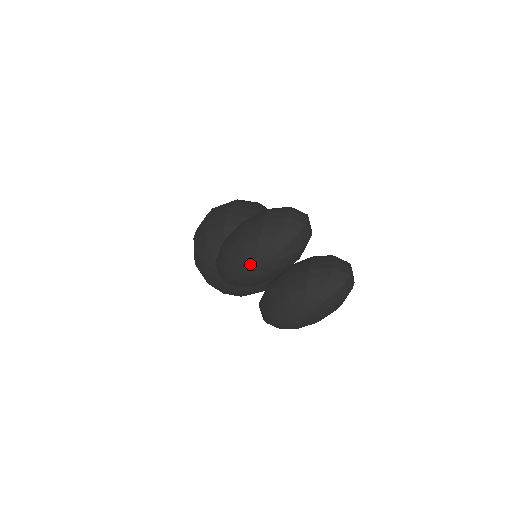
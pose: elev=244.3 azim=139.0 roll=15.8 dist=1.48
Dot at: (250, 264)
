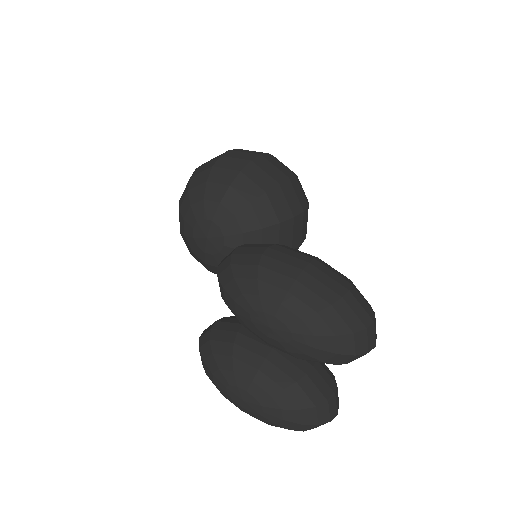
Dot at: (273, 319)
